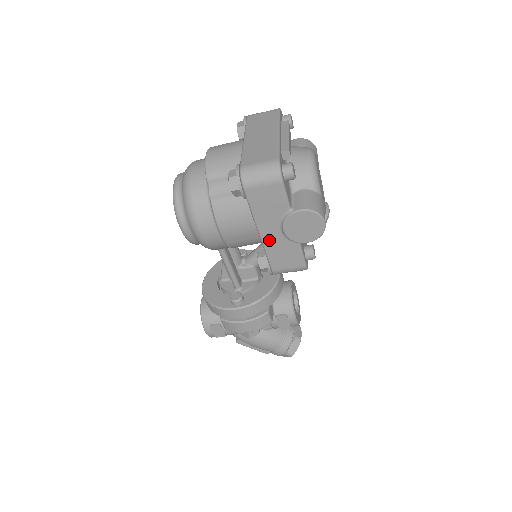
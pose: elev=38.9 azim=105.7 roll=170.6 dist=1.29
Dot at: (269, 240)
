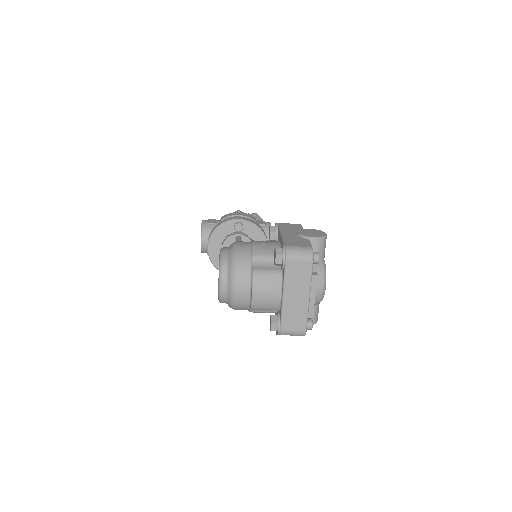
Dot at: occluded
